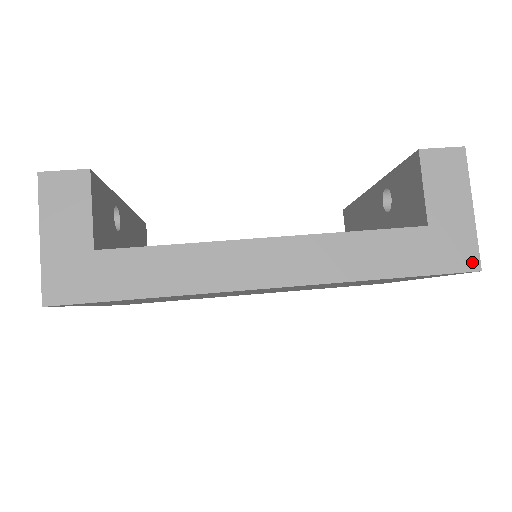
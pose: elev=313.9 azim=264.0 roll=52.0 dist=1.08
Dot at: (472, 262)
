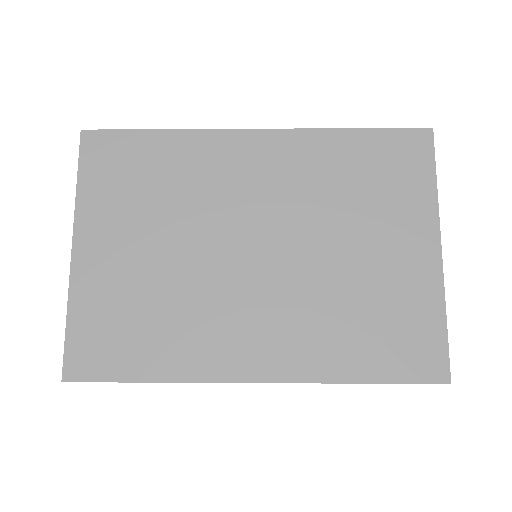
Dot at: occluded
